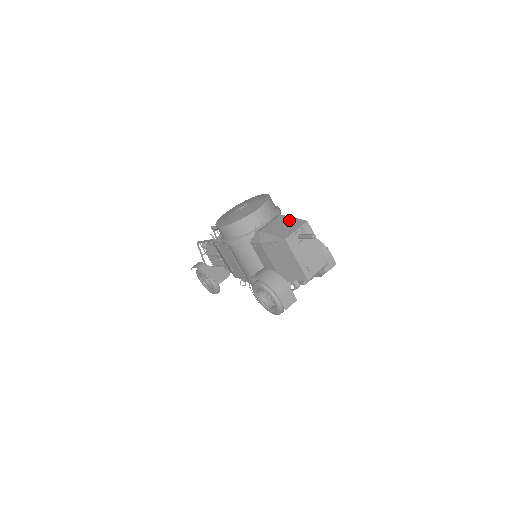
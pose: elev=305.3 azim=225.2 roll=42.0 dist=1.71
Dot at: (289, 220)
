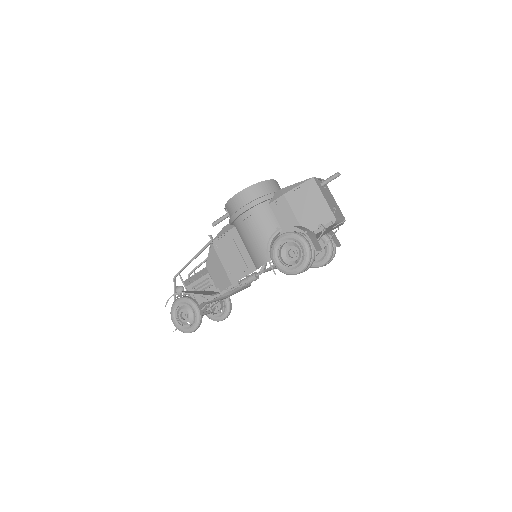
Dot at: occluded
